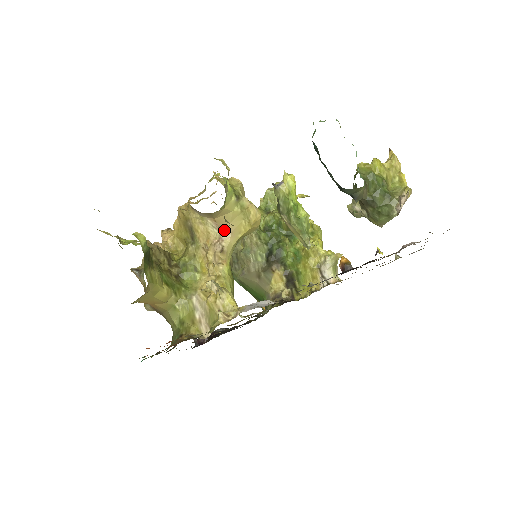
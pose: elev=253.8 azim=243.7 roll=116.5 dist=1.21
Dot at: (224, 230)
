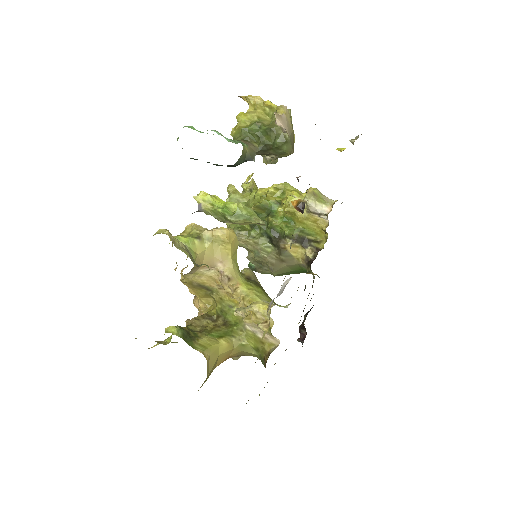
Dot at: (216, 265)
